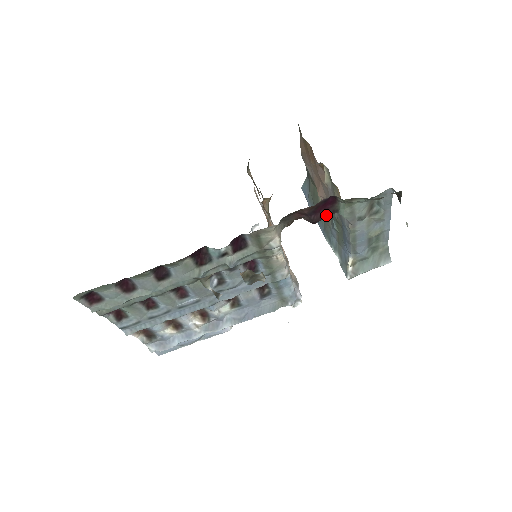
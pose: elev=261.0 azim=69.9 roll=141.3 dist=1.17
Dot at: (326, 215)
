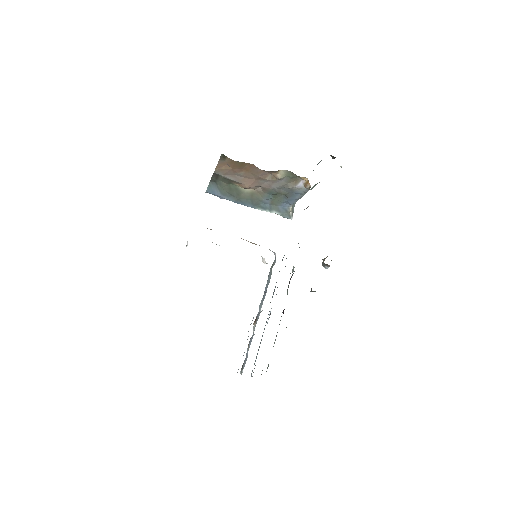
Dot at: occluded
